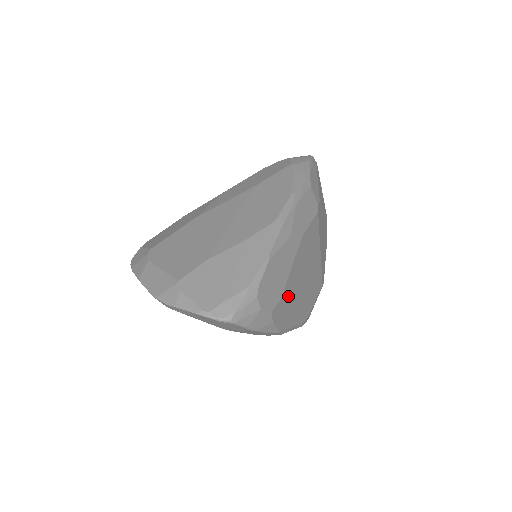
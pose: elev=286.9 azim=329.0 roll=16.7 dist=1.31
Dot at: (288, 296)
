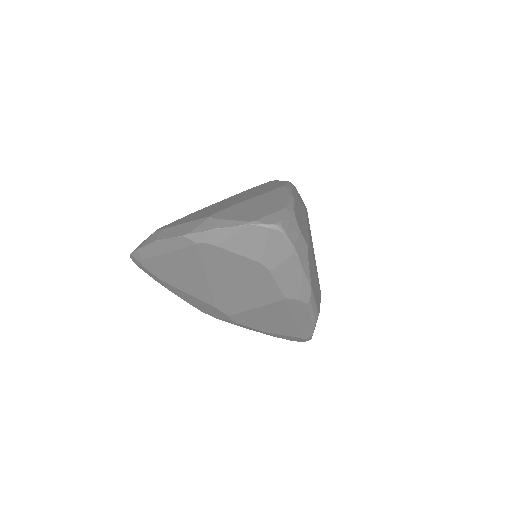
Dot at: (311, 251)
